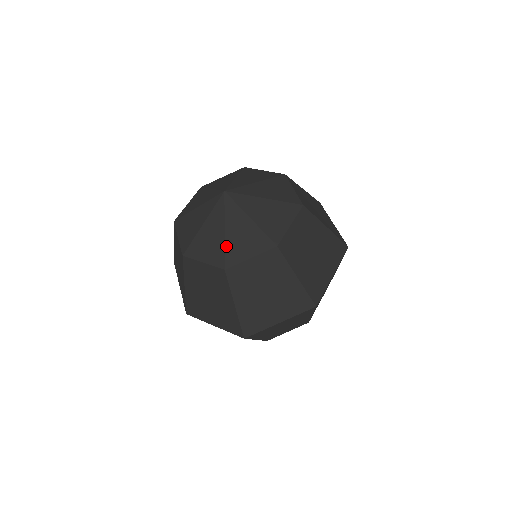
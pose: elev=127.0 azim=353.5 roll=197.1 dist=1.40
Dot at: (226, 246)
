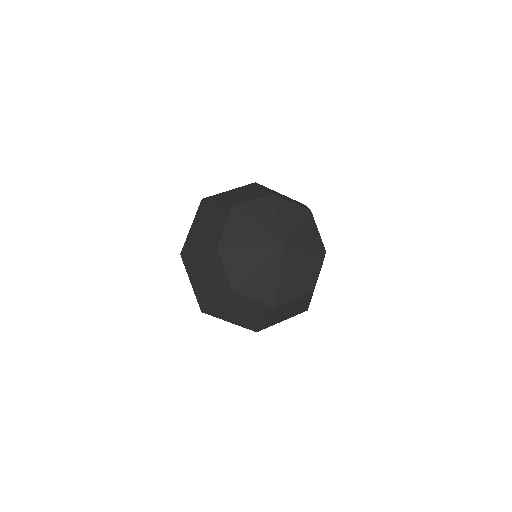
Dot at: (305, 279)
